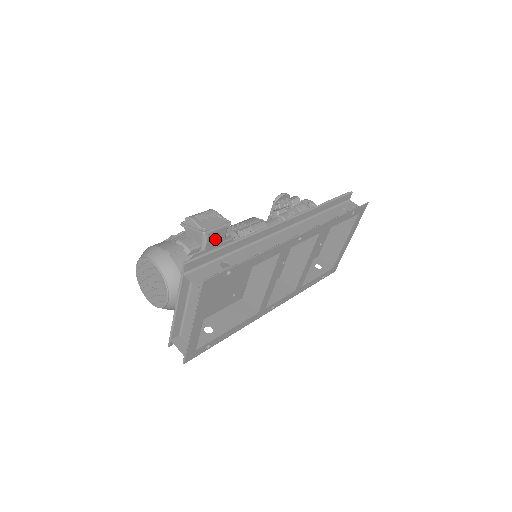
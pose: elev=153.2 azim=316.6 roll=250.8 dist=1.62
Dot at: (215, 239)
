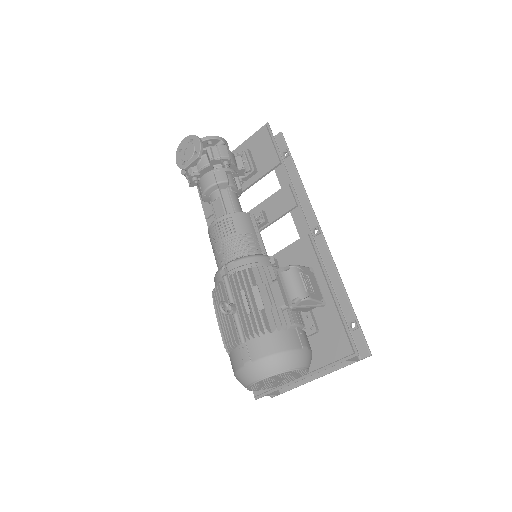
Dot at: occluded
